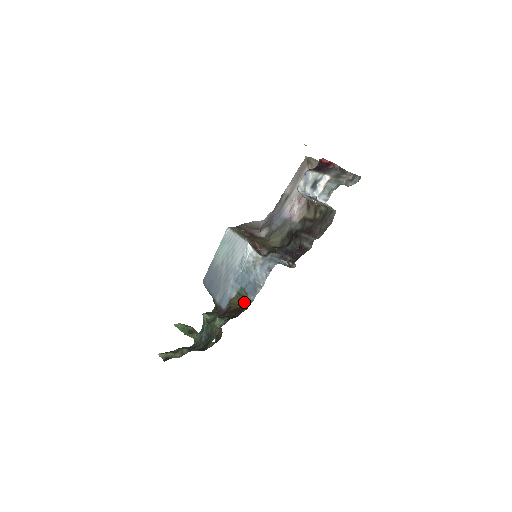
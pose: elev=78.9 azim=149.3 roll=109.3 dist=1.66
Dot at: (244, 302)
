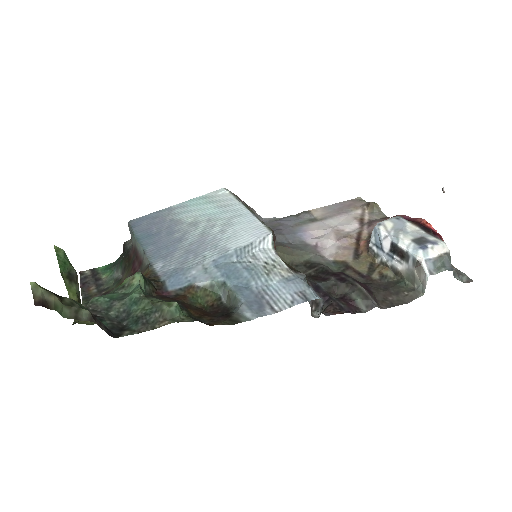
Dot at: (215, 306)
